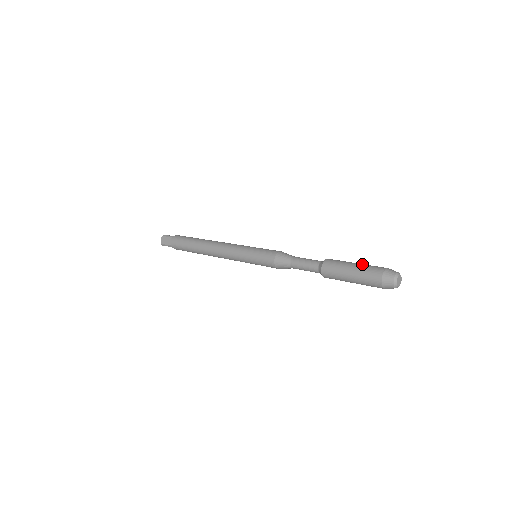
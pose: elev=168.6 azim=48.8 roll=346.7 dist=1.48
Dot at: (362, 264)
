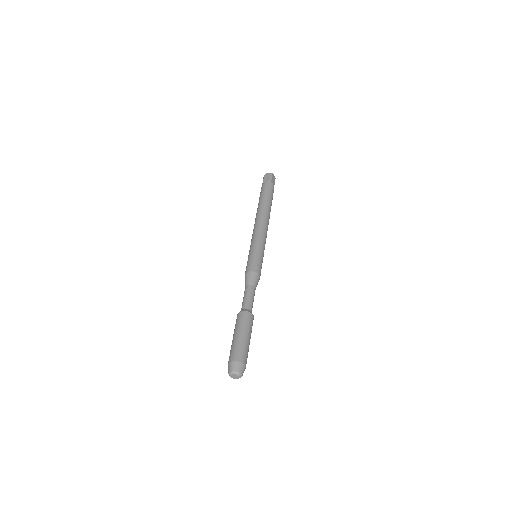
Dot at: (247, 343)
